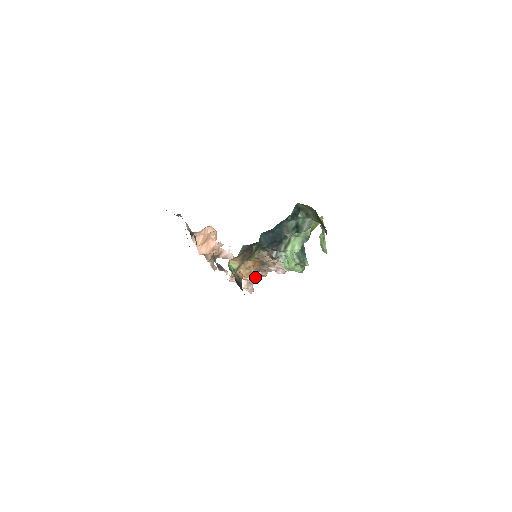
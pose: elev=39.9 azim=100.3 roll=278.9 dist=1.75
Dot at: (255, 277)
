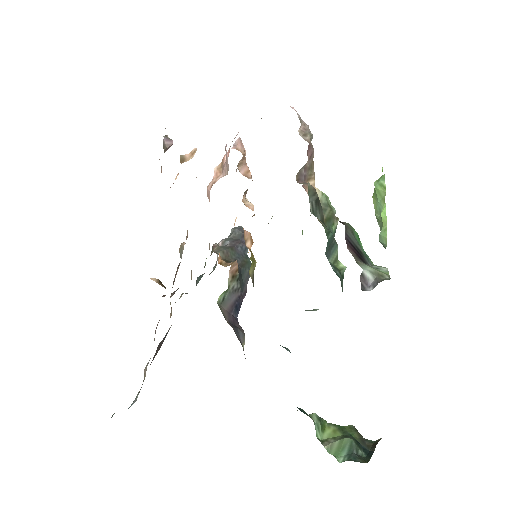
Dot at: occluded
